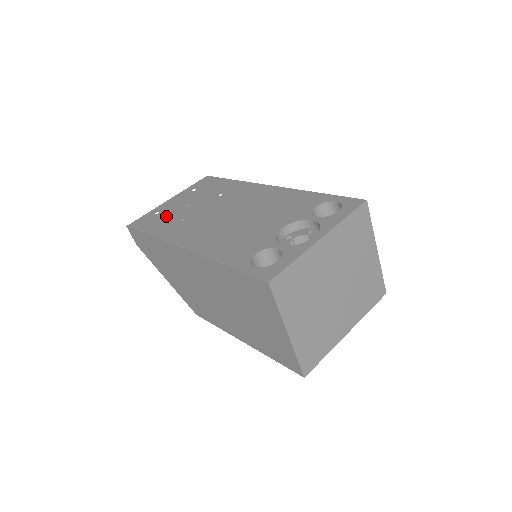
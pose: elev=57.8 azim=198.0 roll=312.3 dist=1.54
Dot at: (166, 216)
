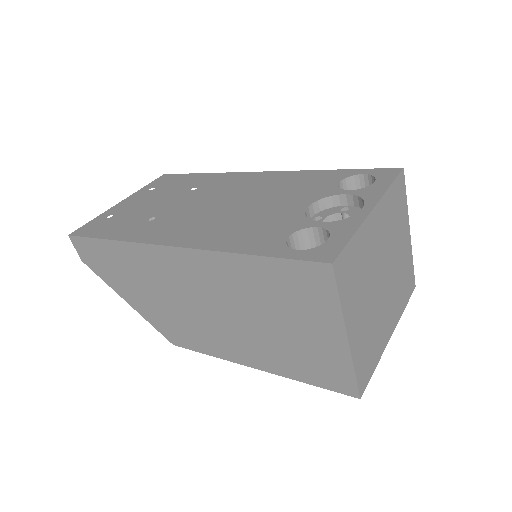
Dot at: (125, 217)
